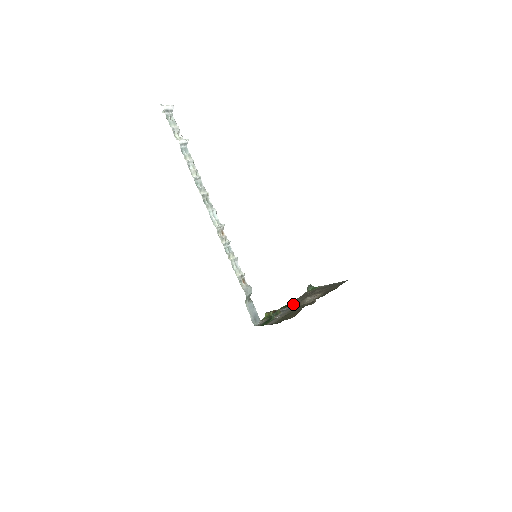
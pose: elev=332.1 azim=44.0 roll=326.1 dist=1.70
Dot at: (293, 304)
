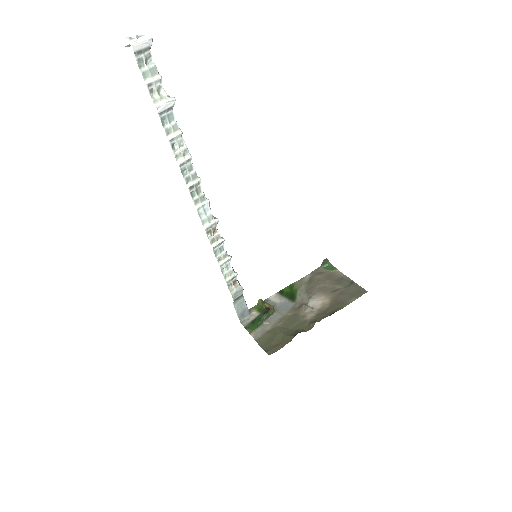
Dot at: (294, 298)
